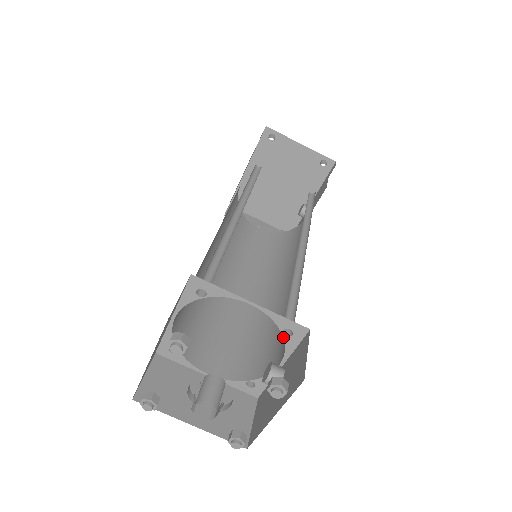
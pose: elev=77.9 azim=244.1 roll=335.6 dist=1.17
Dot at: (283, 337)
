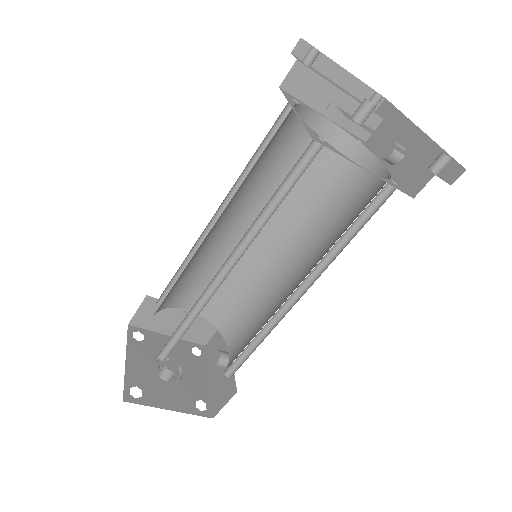
Dot at: occluded
